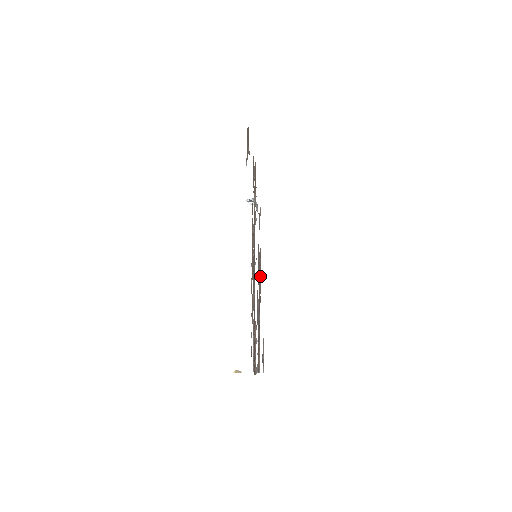
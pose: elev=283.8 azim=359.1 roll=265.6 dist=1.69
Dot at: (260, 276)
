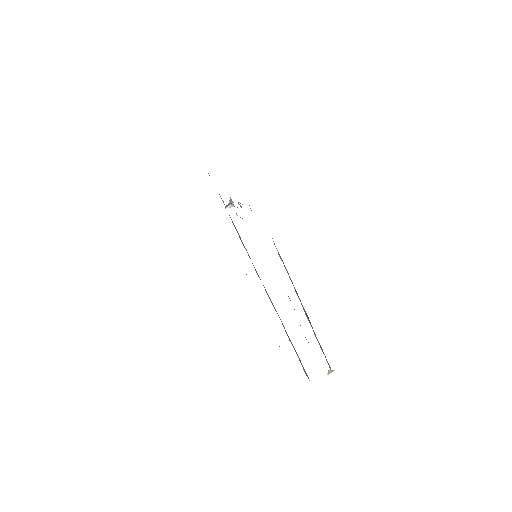
Dot at: (285, 267)
